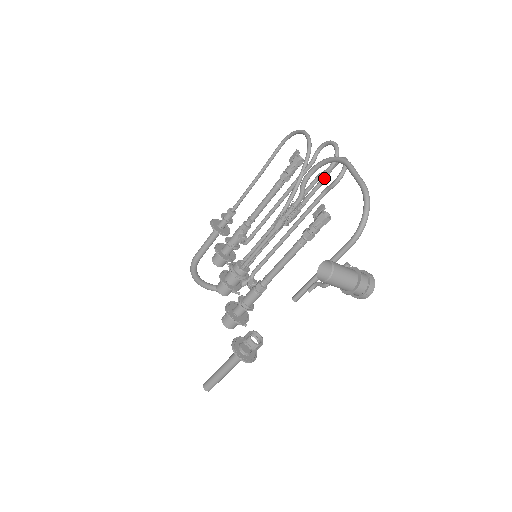
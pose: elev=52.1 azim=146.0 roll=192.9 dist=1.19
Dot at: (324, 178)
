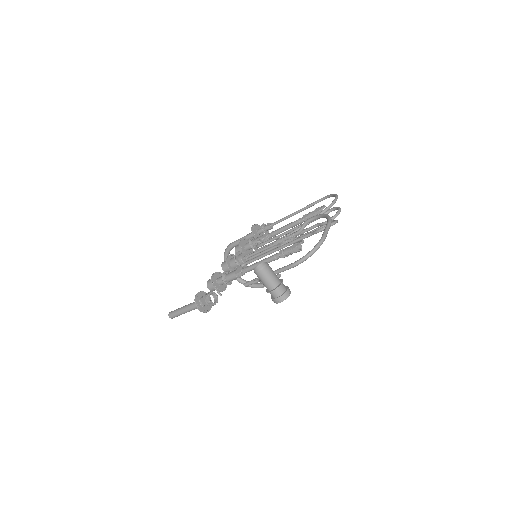
Dot at: occluded
